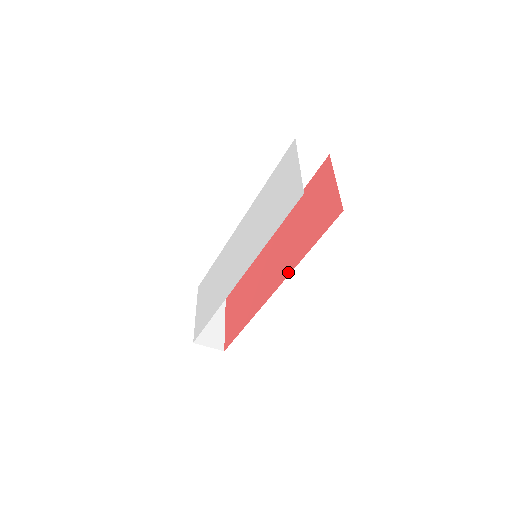
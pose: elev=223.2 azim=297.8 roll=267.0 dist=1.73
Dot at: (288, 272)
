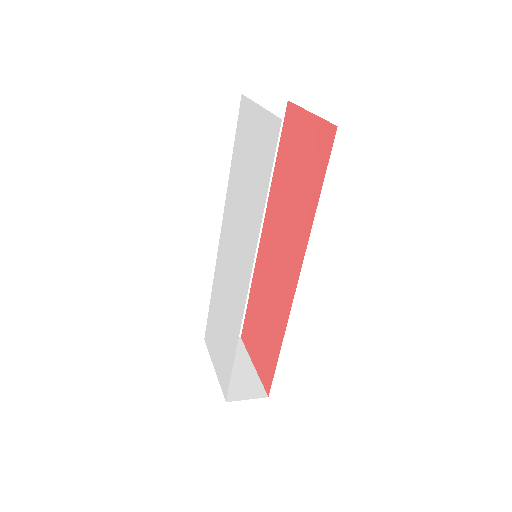
Dot at: (303, 247)
